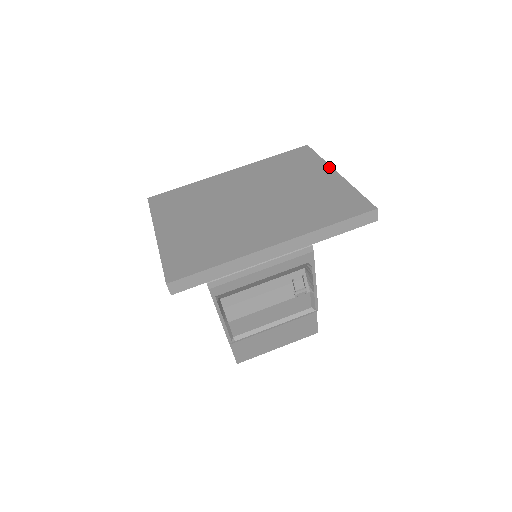
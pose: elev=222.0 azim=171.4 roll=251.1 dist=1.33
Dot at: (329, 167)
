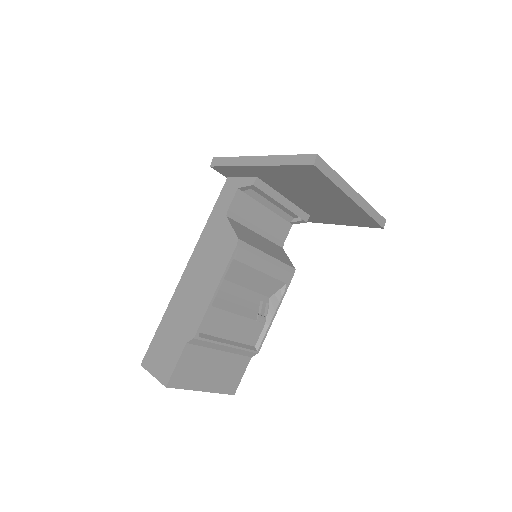
Dot at: occluded
